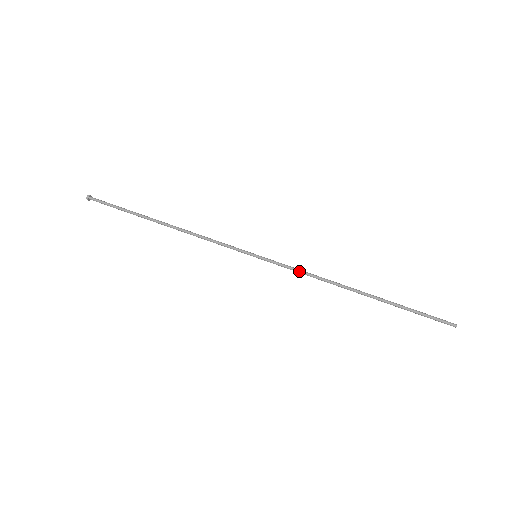
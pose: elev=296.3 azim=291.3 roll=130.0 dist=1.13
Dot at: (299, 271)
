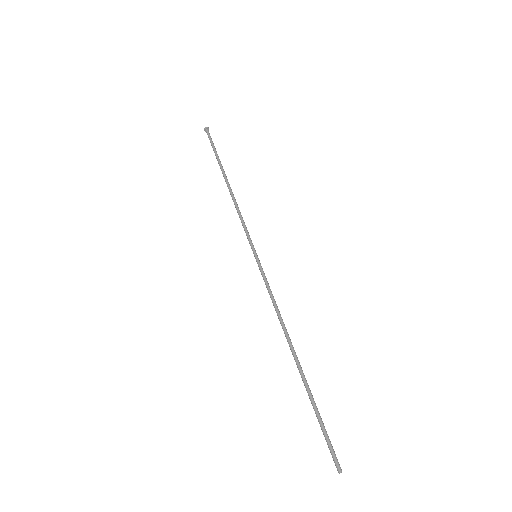
Dot at: (271, 294)
